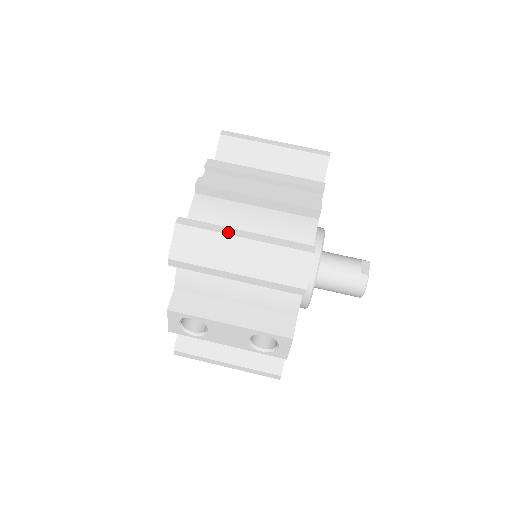
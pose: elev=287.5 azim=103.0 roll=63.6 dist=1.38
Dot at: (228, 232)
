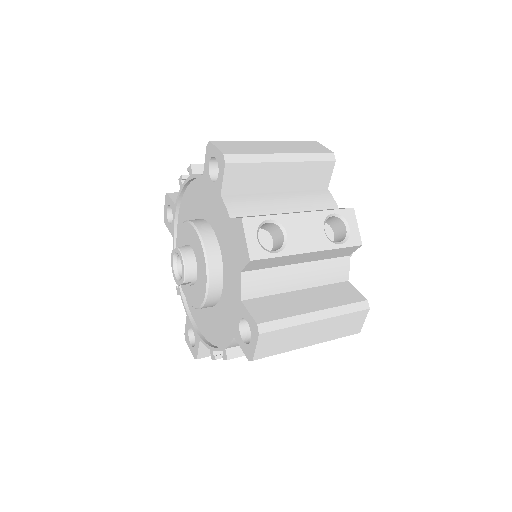
Dot at: (252, 142)
